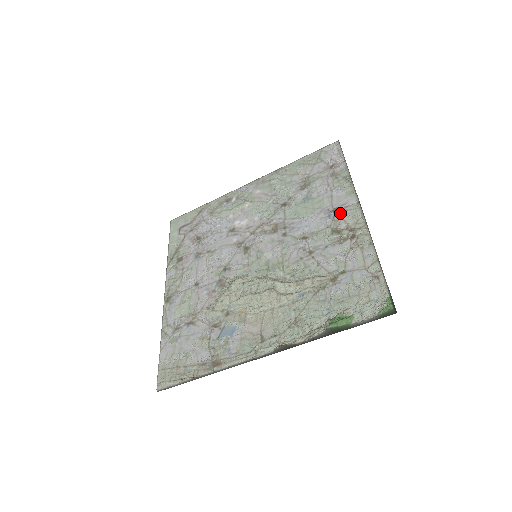
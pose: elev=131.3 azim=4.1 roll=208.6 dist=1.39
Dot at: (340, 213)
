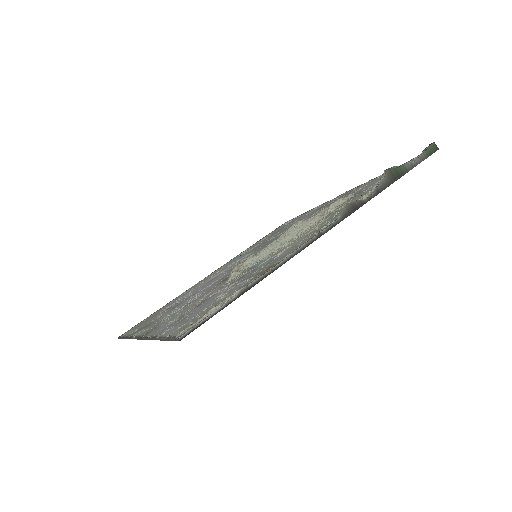
Dot at: (325, 205)
